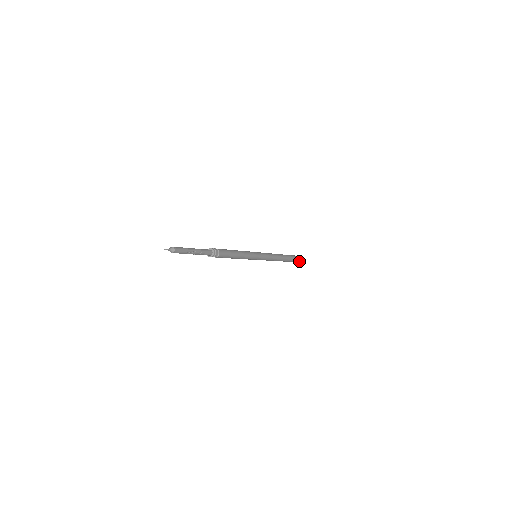
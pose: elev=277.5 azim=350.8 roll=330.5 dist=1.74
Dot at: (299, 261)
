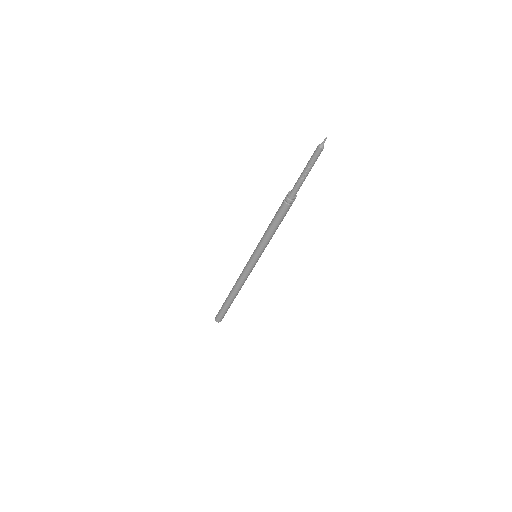
Dot at: occluded
